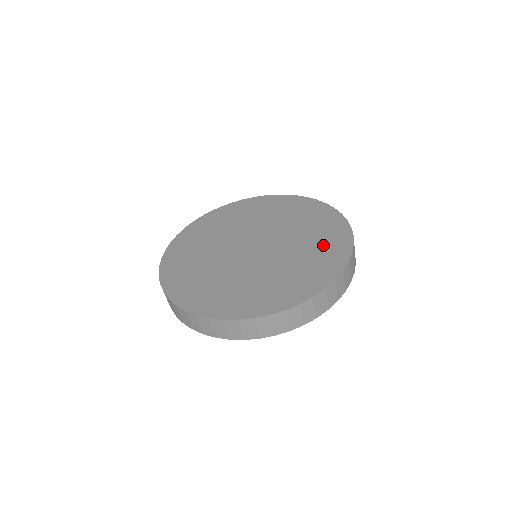
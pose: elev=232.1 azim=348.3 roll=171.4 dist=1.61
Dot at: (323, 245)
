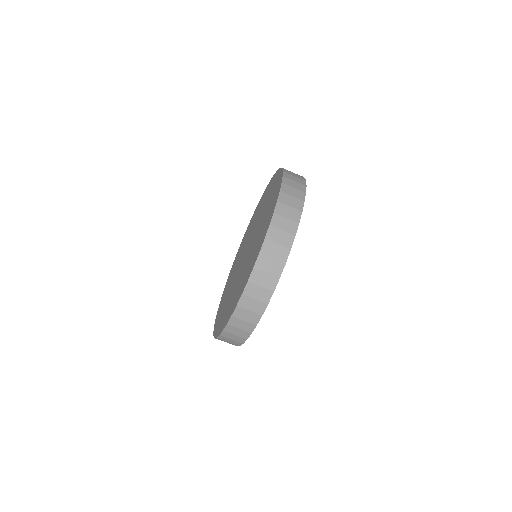
Dot at: occluded
